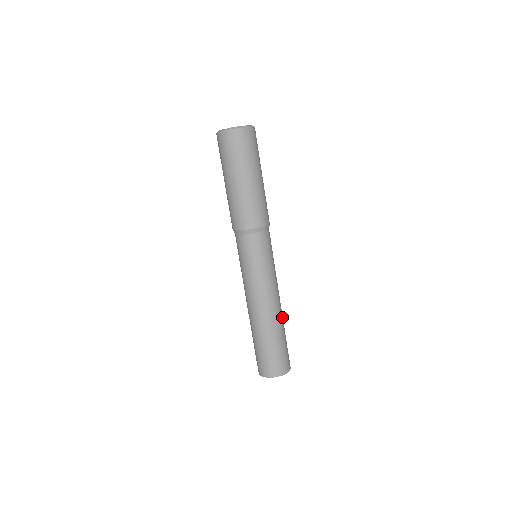
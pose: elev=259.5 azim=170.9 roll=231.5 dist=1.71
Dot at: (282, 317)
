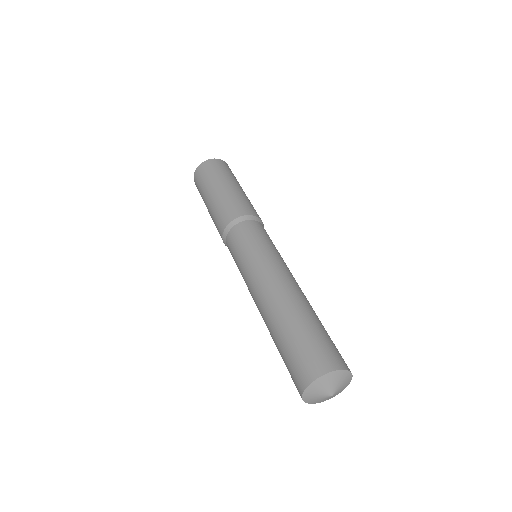
Dot at: (305, 301)
